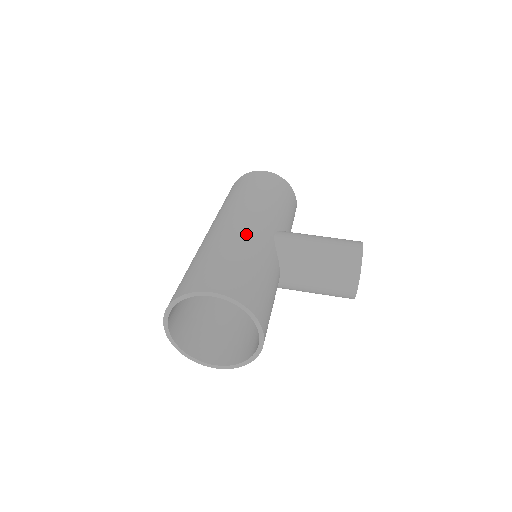
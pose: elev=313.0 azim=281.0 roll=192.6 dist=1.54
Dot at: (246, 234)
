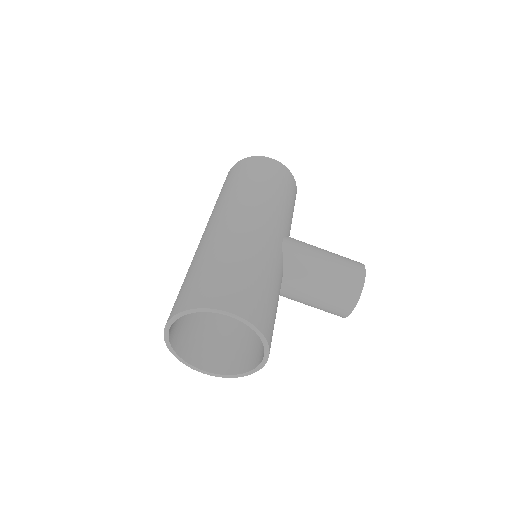
Dot at: (259, 241)
